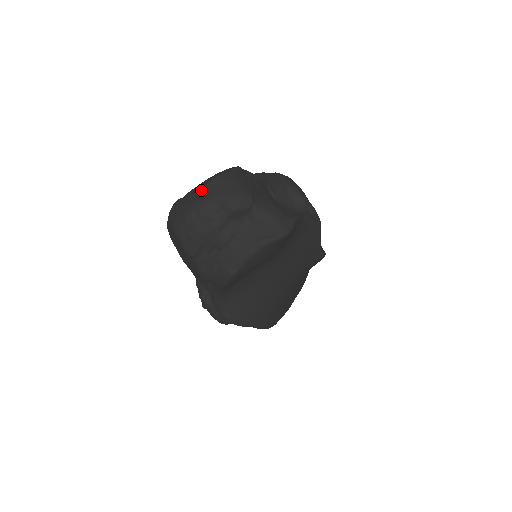
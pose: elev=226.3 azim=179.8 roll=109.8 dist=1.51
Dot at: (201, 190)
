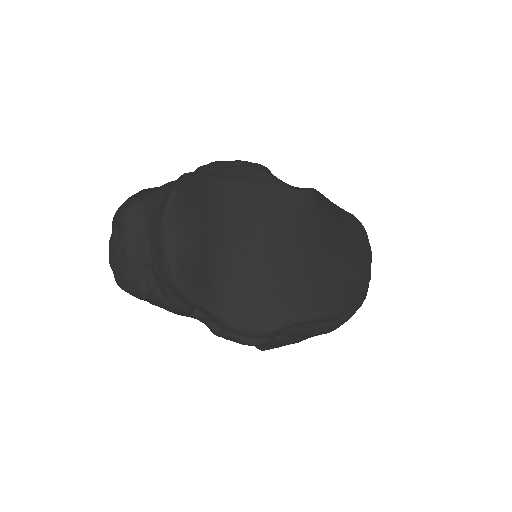
Dot at: occluded
